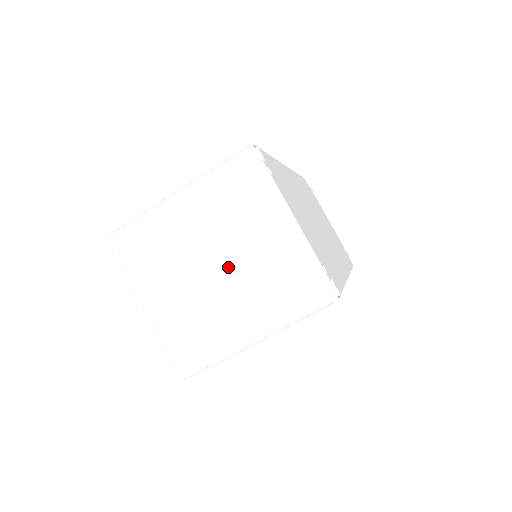
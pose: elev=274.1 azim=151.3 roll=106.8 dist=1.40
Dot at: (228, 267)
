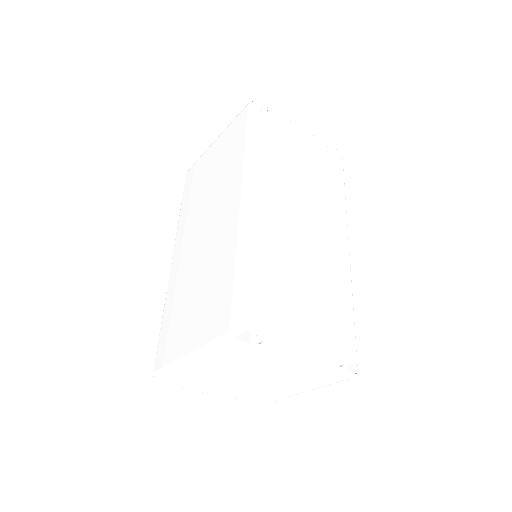
Dot at: (262, 381)
